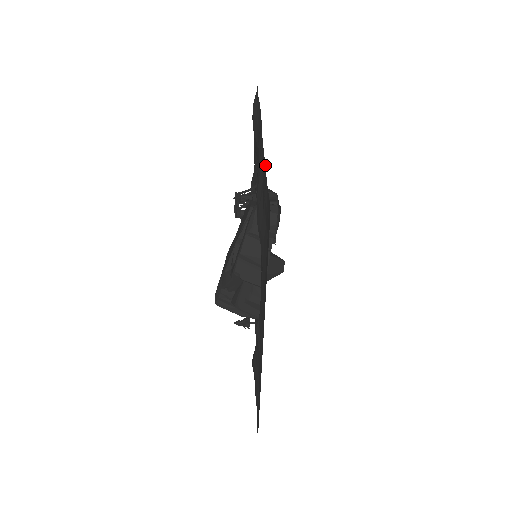
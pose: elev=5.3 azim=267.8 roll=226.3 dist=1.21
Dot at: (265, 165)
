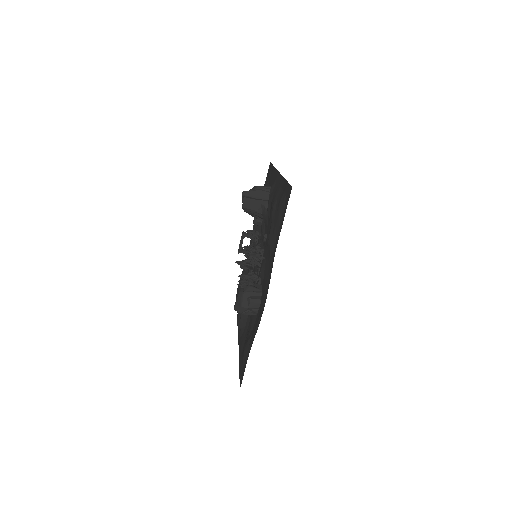
Dot at: occluded
